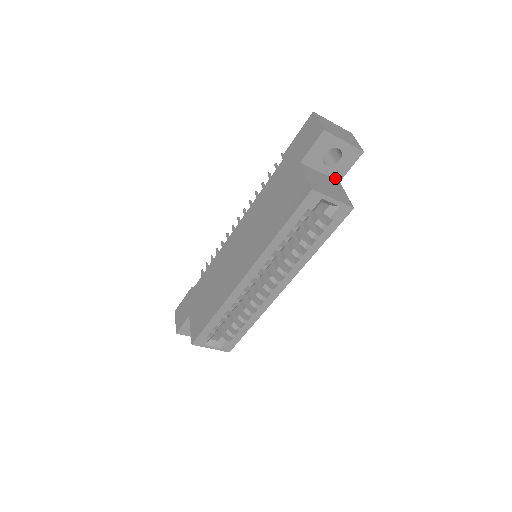
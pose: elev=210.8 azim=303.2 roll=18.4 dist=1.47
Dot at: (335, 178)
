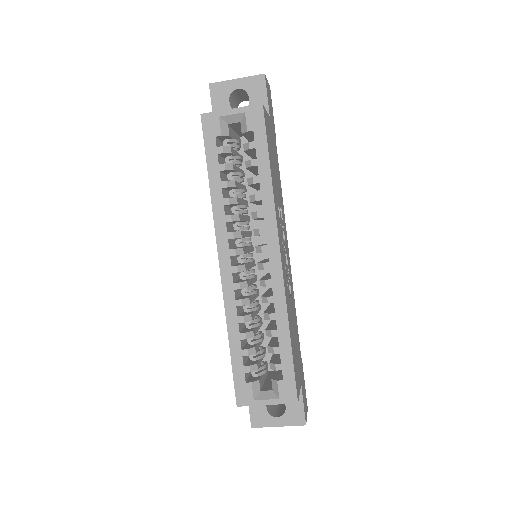
Dot at: occluded
